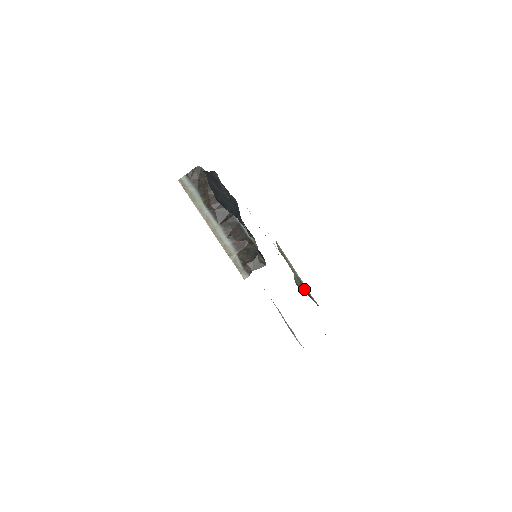
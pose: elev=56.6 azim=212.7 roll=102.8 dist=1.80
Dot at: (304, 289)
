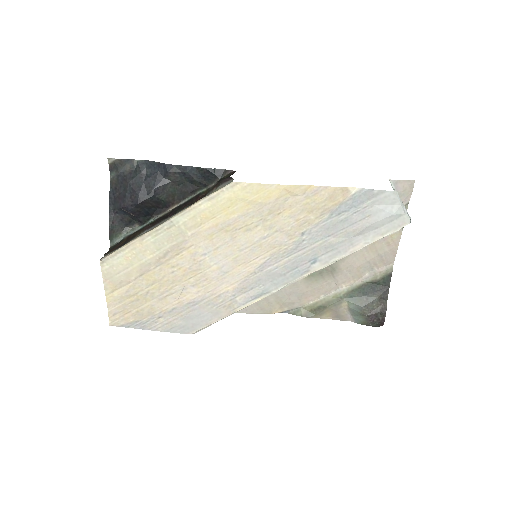
Dot at: (369, 296)
